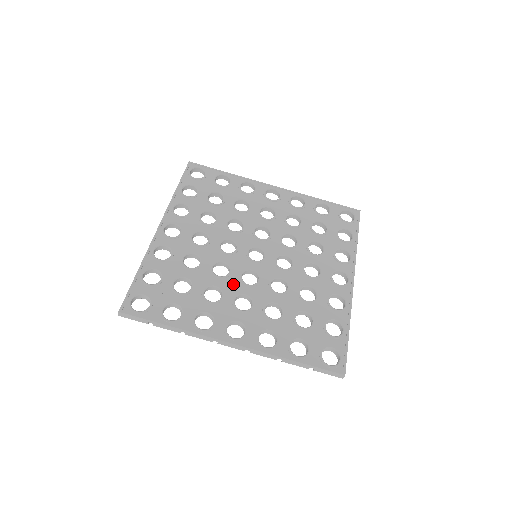
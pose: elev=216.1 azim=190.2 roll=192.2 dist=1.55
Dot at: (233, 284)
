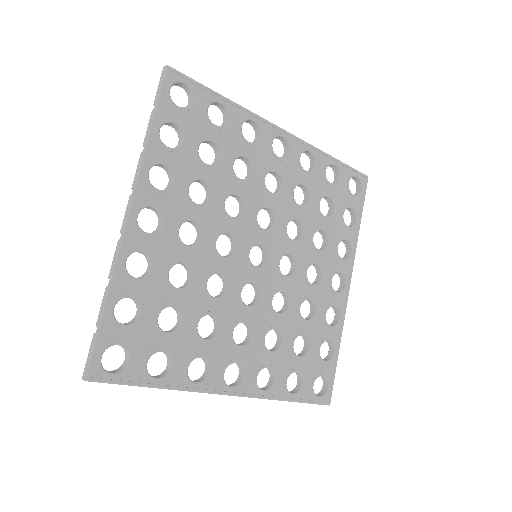
Dot at: (231, 308)
